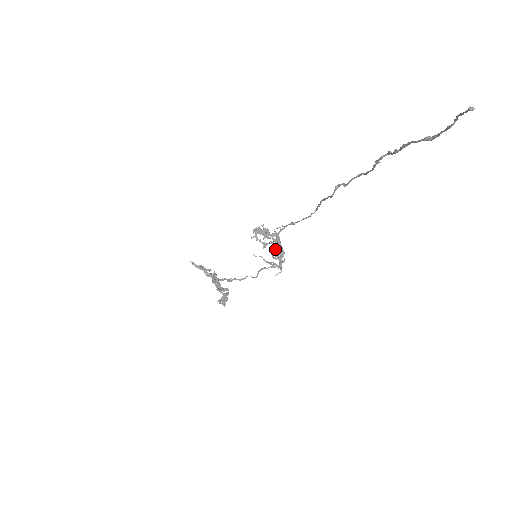
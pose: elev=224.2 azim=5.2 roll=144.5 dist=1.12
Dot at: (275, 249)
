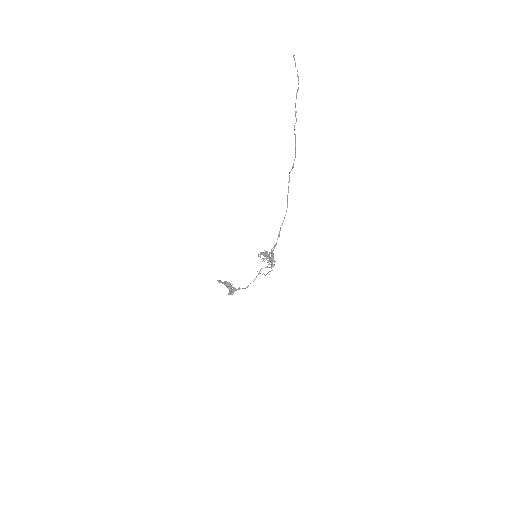
Dot at: occluded
